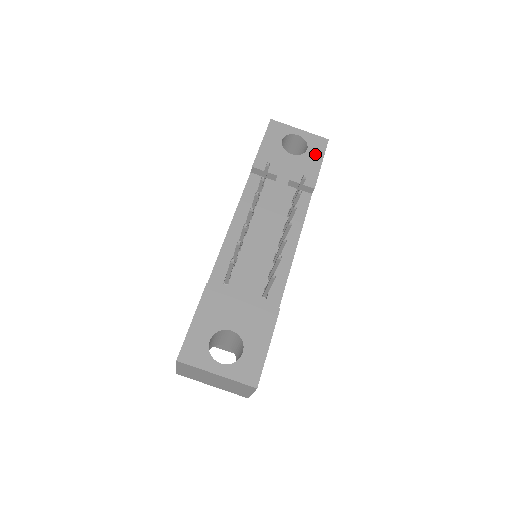
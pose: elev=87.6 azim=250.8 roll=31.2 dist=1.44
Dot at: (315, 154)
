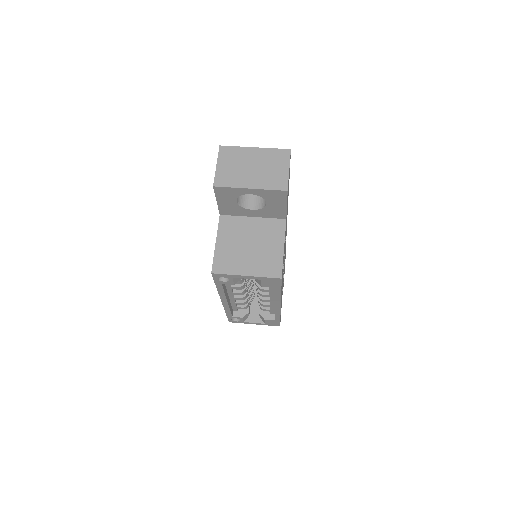
Dot at: occluded
